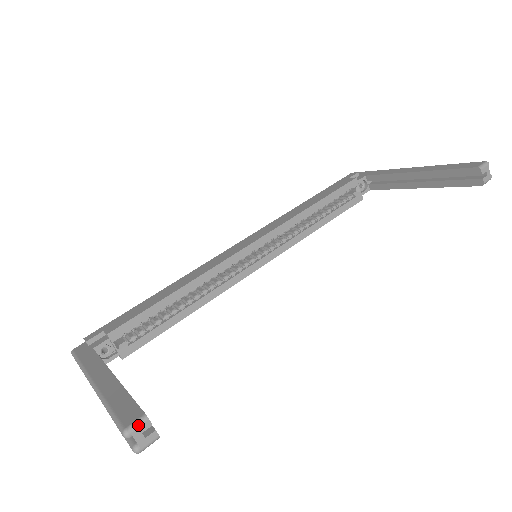
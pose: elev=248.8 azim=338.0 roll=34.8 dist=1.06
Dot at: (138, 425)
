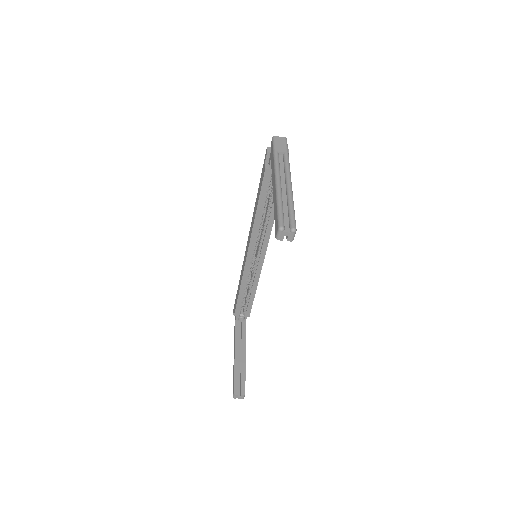
Dot at: (234, 396)
